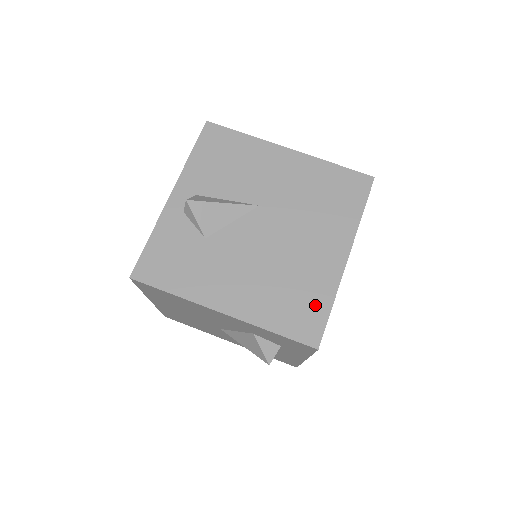
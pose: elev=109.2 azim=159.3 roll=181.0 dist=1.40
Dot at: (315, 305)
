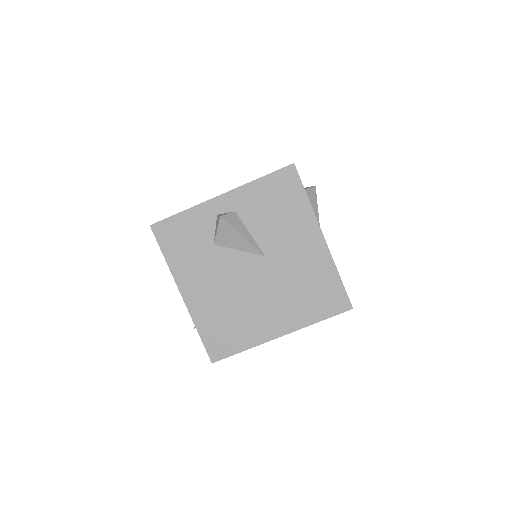
Dot at: (235, 342)
